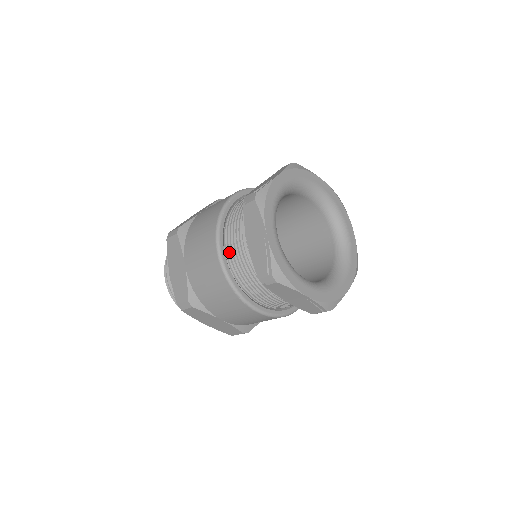
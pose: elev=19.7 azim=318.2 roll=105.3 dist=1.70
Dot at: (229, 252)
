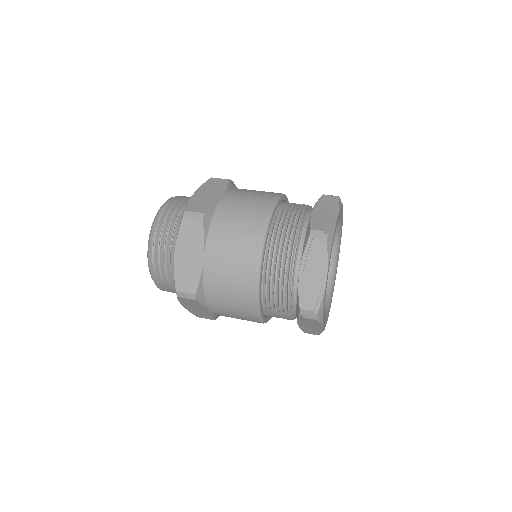
Dot at: (268, 269)
